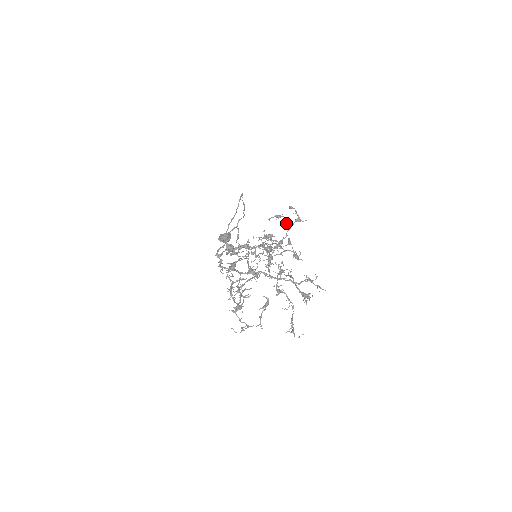
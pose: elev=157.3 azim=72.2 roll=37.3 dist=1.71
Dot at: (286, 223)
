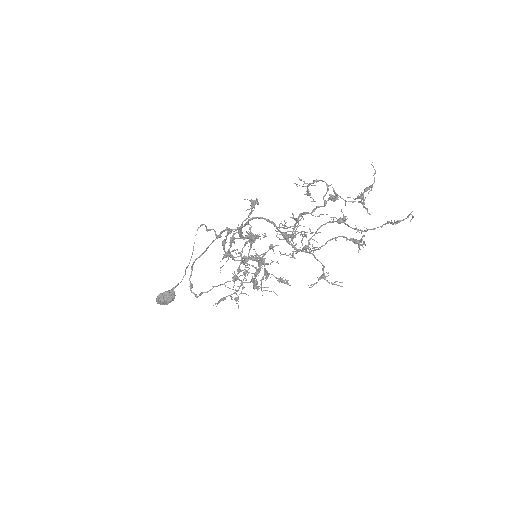
Dot at: (256, 254)
